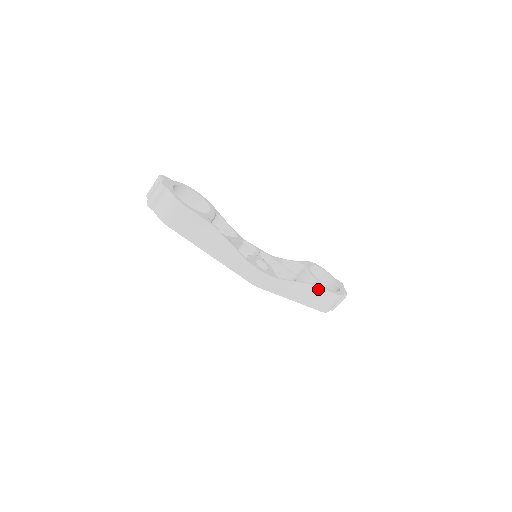
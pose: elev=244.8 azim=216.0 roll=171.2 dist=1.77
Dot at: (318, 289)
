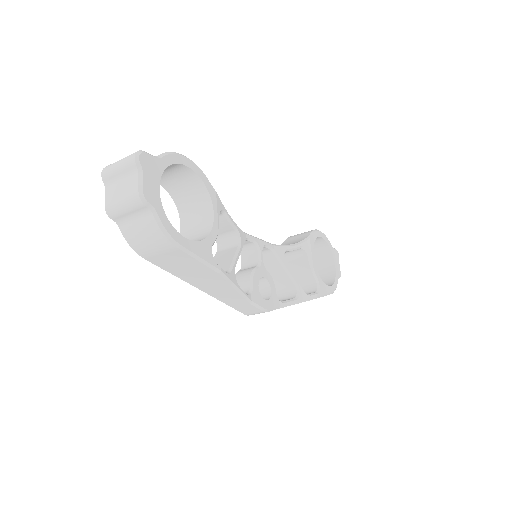
Dot at: occluded
